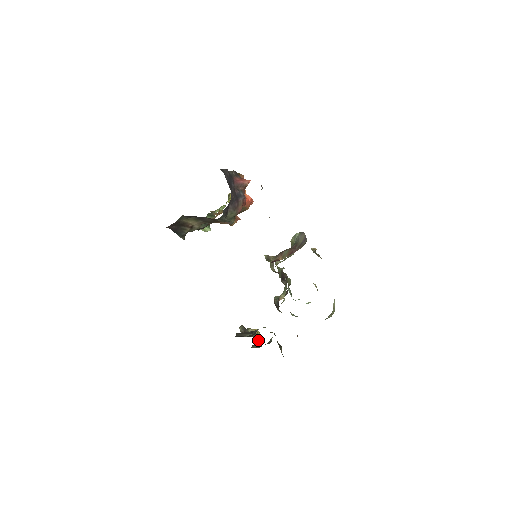
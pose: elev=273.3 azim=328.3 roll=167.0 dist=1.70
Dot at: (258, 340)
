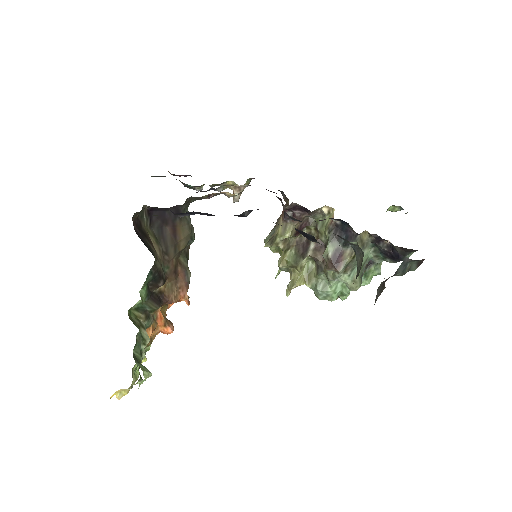
Dot at: occluded
